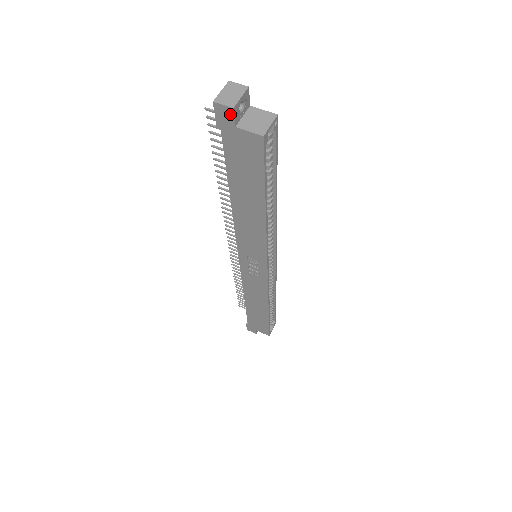
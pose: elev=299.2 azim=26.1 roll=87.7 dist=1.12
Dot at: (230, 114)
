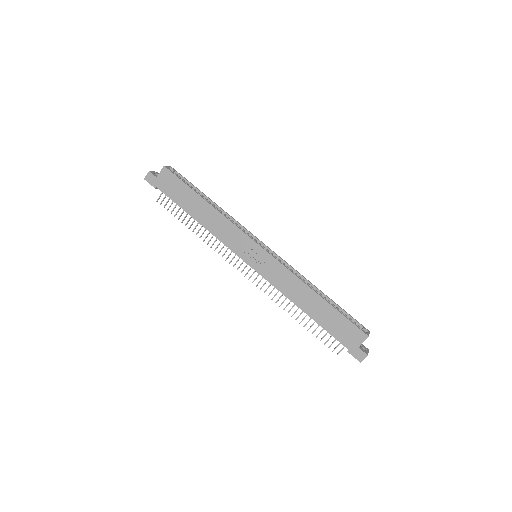
Dot at: (151, 175)
